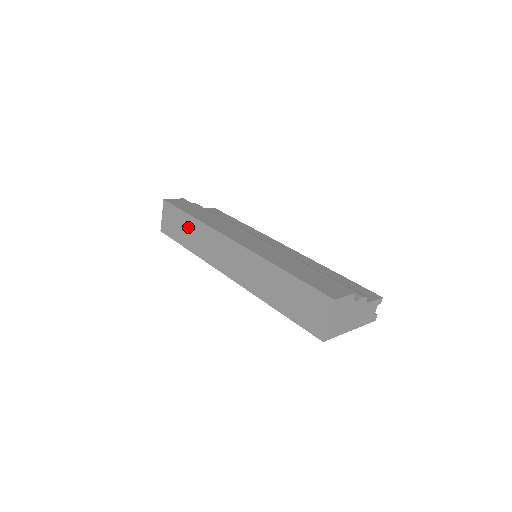
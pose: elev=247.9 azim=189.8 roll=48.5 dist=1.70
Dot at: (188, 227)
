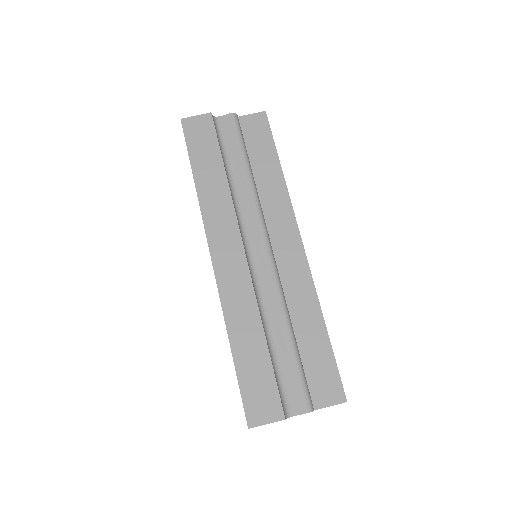
Dot at: occluded
